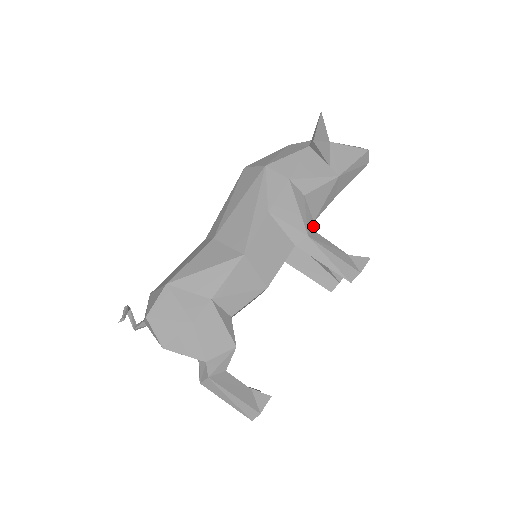
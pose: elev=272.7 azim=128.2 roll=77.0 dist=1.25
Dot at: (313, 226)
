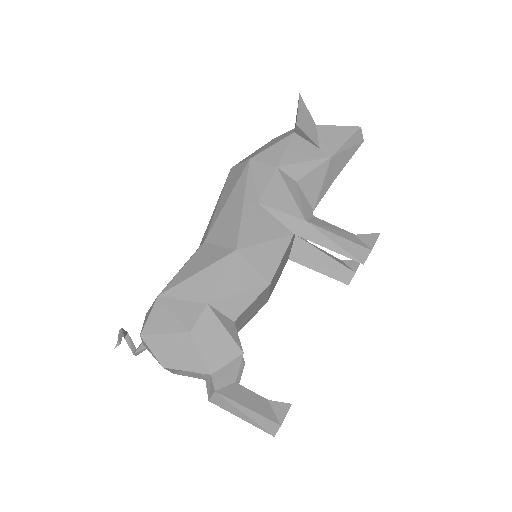
Dot at: (311, 211)
